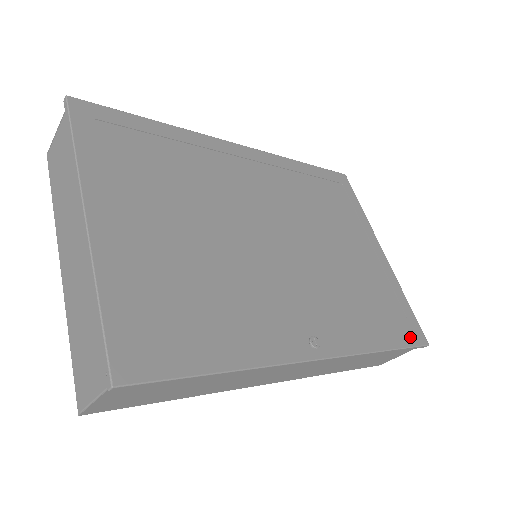
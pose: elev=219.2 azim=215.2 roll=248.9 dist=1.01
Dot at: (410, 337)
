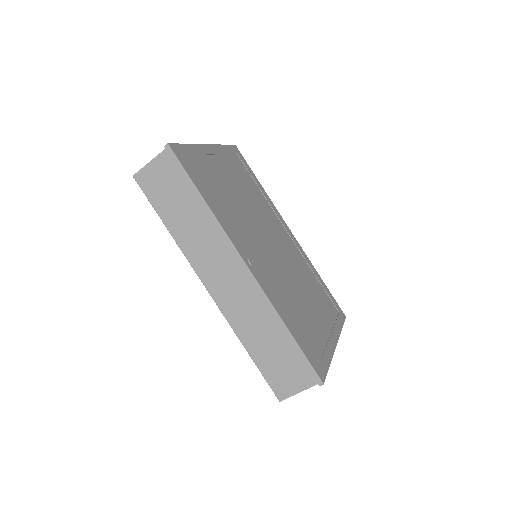
Dot at: (313, 360)
